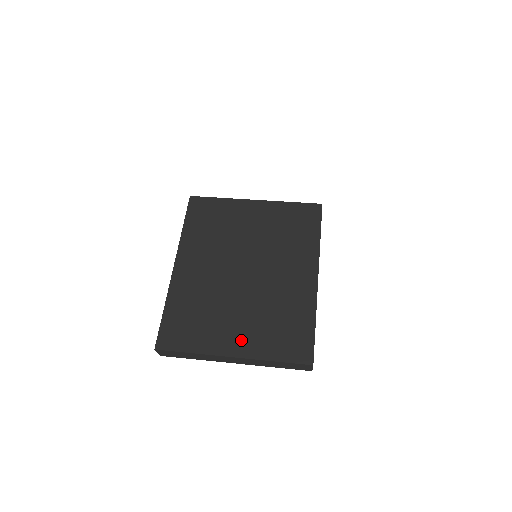
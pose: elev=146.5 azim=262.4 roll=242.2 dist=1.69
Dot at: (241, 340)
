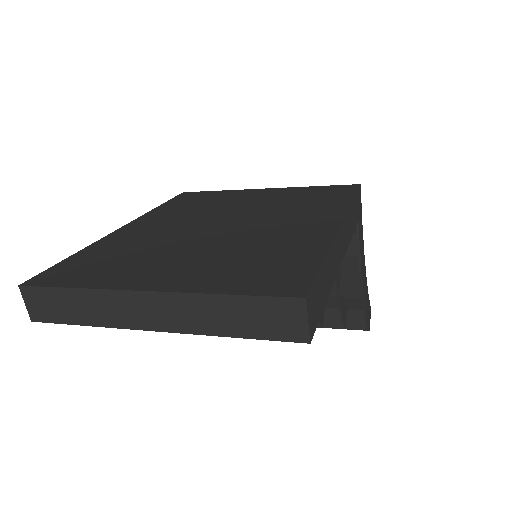
Dot at: (173, 275)
